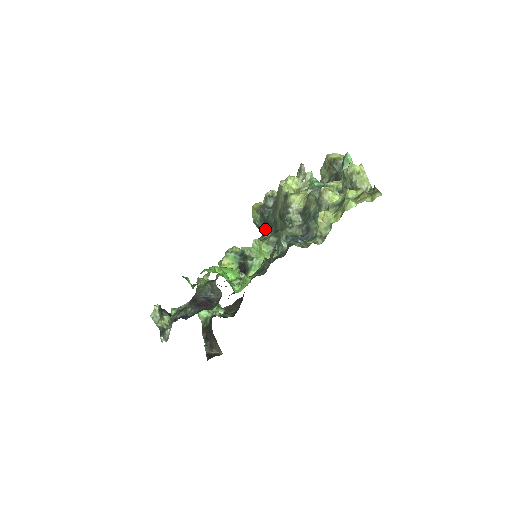
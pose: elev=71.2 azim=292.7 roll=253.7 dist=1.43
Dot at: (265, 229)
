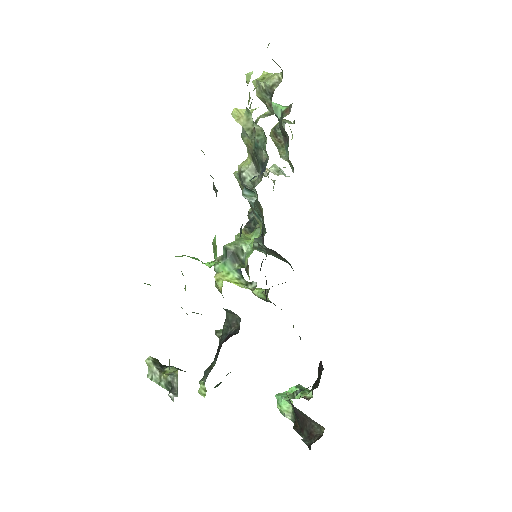
Dot at: (263, 239)
